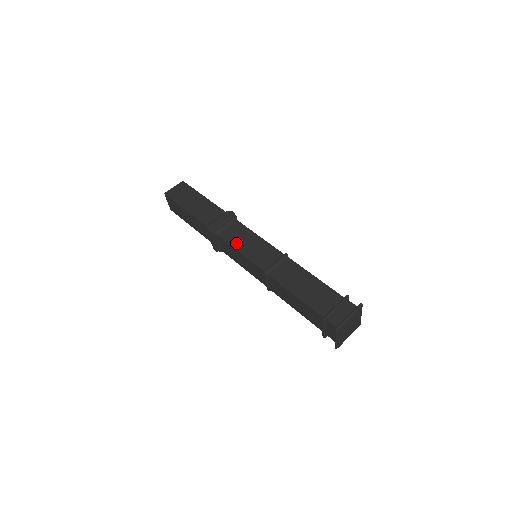
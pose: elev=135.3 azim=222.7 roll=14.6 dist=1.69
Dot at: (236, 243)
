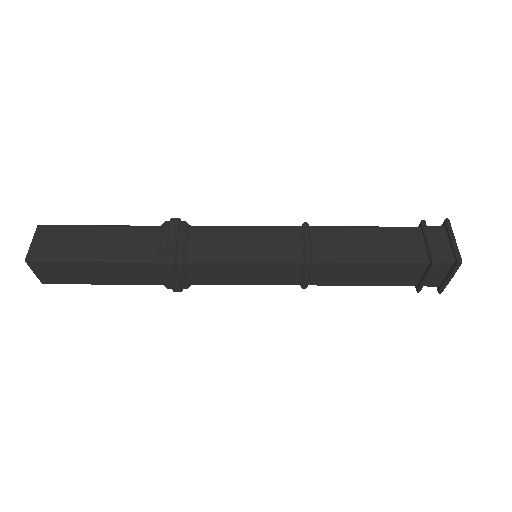
Dot at: (226, 254)
